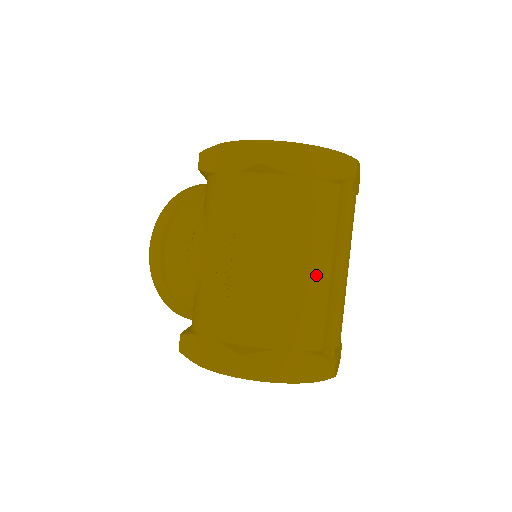
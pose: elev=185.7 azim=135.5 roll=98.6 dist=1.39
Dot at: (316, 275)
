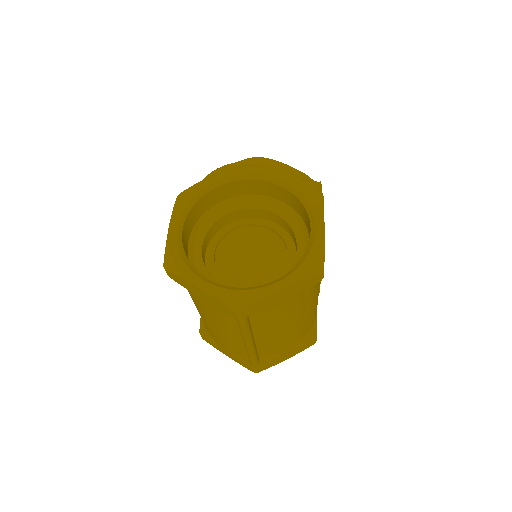
Dot at: (230, 337)
